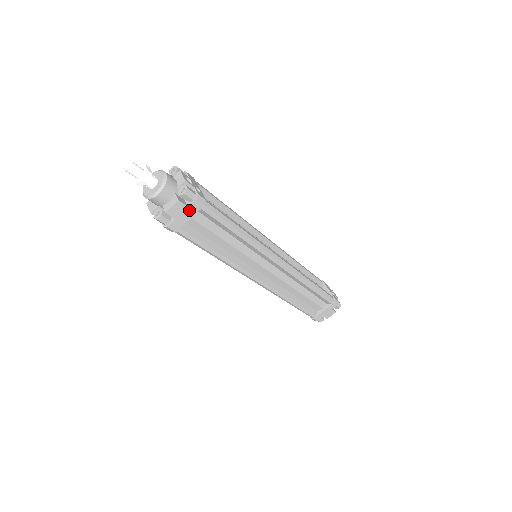
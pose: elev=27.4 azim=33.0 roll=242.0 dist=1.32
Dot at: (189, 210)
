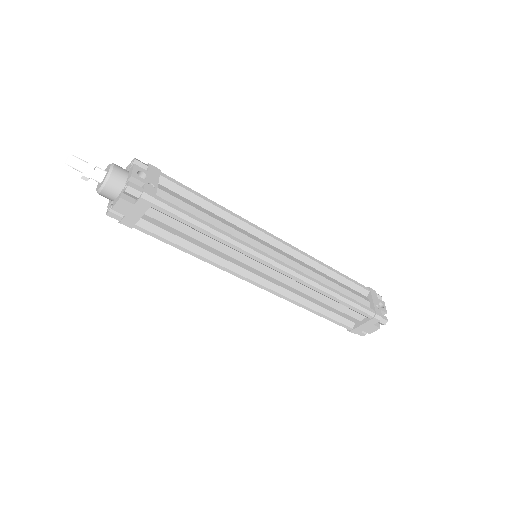
Dot at: (137, 208)
